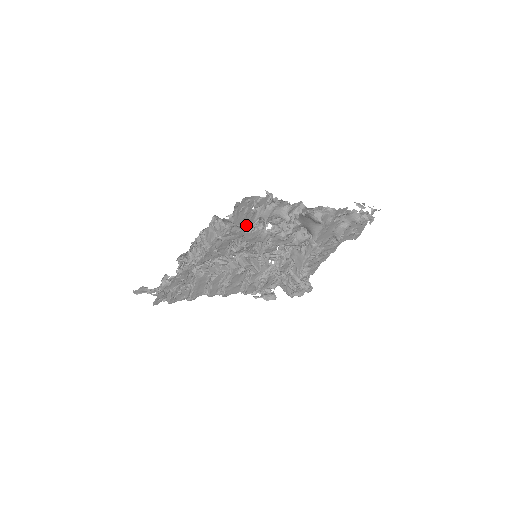
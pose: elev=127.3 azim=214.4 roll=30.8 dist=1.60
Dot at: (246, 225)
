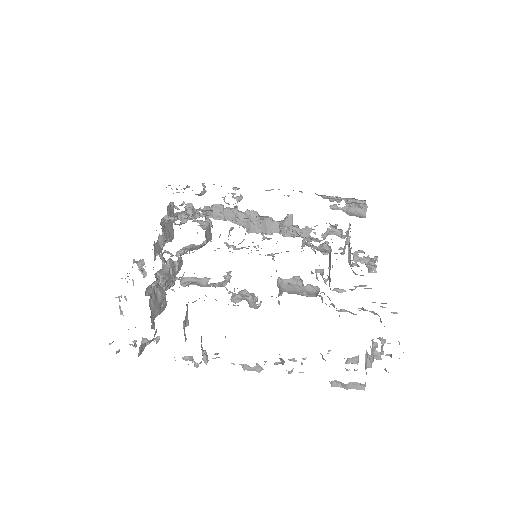
Dot at: occluded
